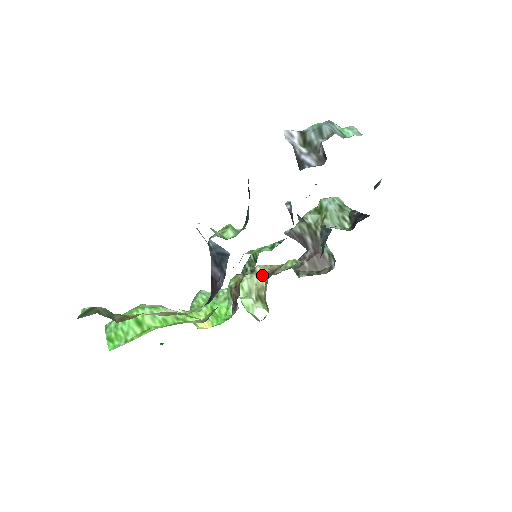
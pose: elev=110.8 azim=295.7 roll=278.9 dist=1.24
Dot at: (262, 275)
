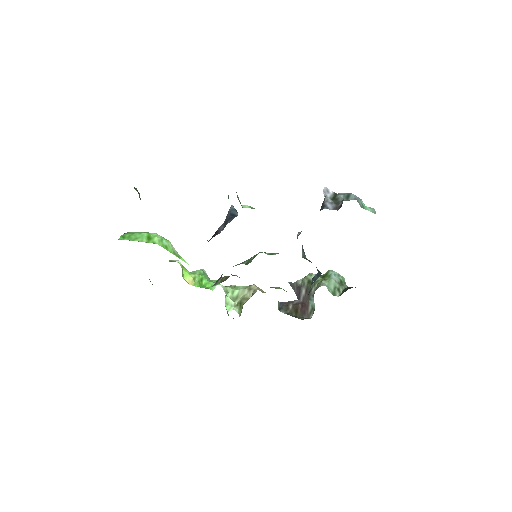
Dot at: (253, 291)
